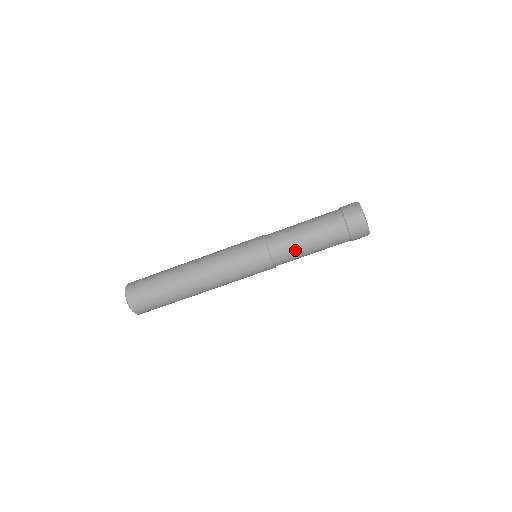
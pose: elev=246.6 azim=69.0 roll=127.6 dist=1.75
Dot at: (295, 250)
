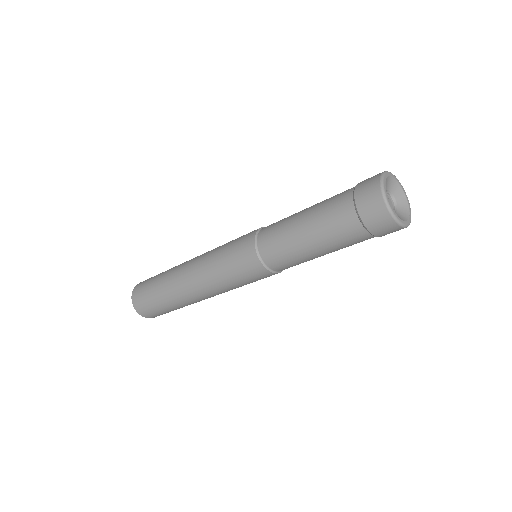
Dot at: (296, 258)
